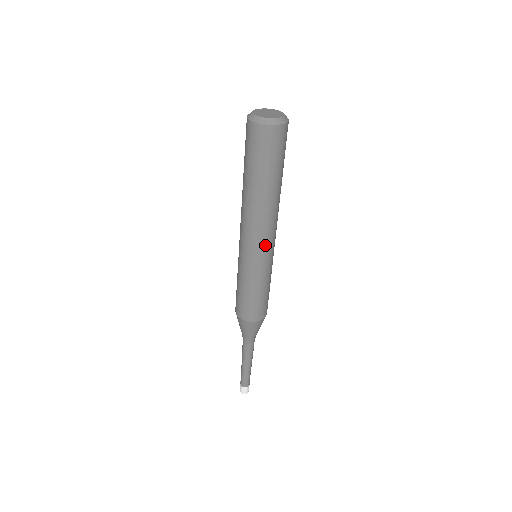
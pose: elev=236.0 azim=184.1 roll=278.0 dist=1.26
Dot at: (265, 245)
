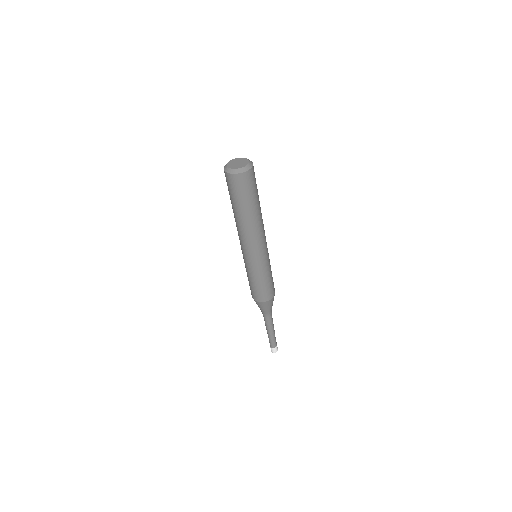
Dot at: (266, 243)
